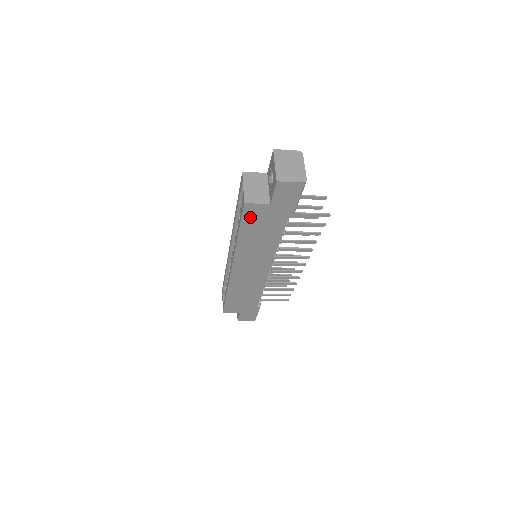
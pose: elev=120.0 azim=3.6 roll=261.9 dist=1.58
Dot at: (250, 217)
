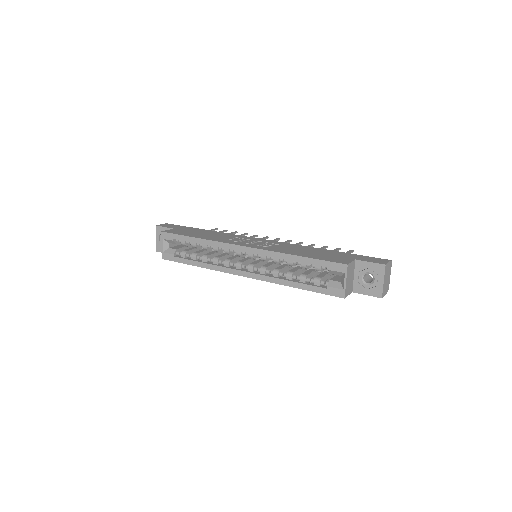
Dot at: occluded
